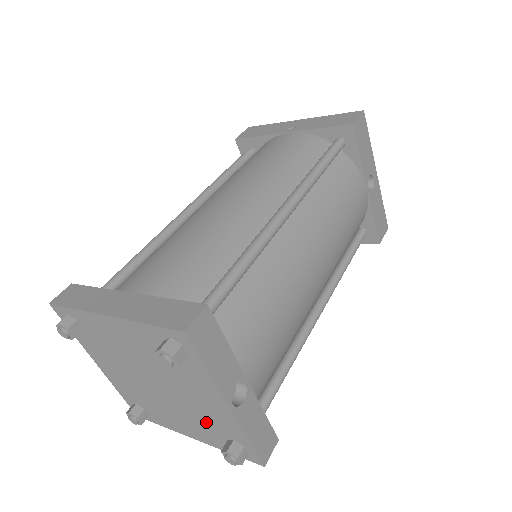
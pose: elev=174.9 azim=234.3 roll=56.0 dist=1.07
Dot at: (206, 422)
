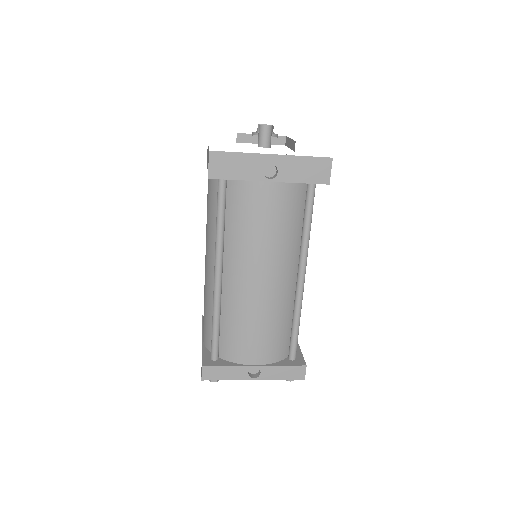
Dot at: occluded
